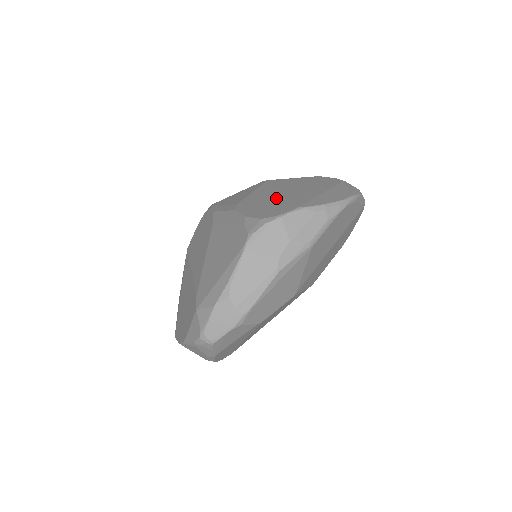
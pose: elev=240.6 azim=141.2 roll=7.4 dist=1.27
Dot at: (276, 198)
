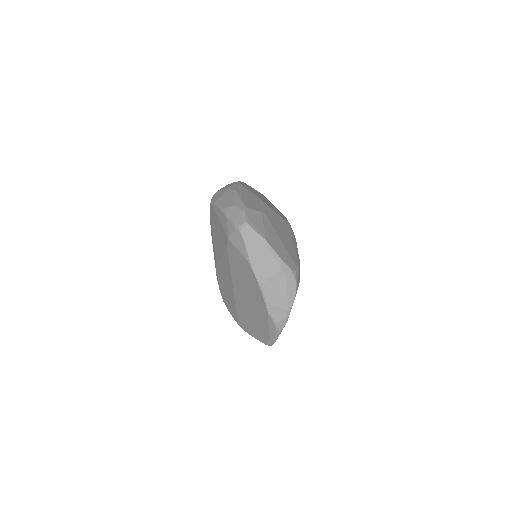
Dot at: occluded
